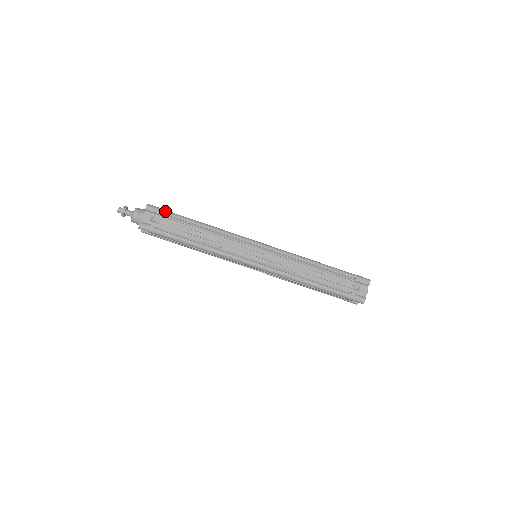
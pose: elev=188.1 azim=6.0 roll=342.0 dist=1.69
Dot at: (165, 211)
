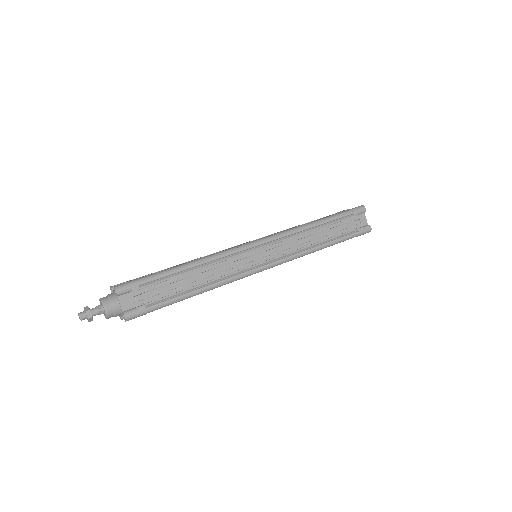
Dot at: (141, 280)
